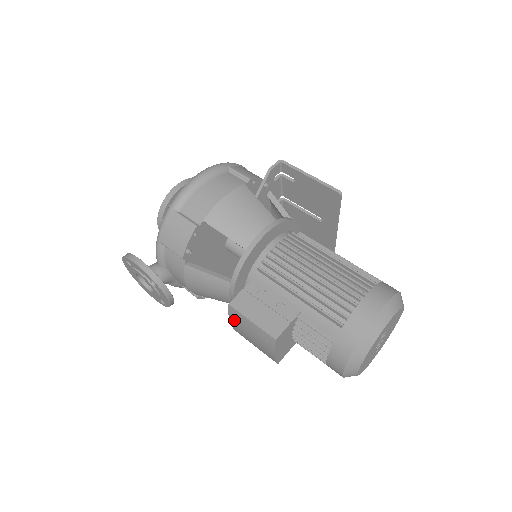
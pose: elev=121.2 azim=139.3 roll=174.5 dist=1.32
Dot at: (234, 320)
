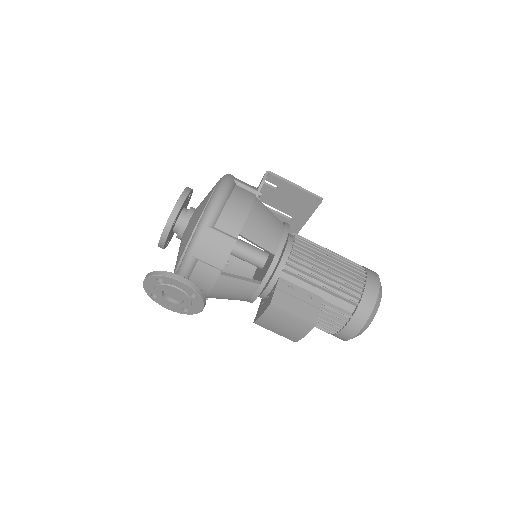
Dot at: (269, 315)
